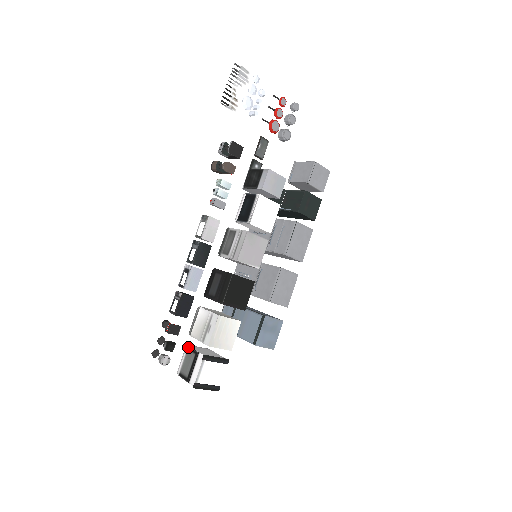
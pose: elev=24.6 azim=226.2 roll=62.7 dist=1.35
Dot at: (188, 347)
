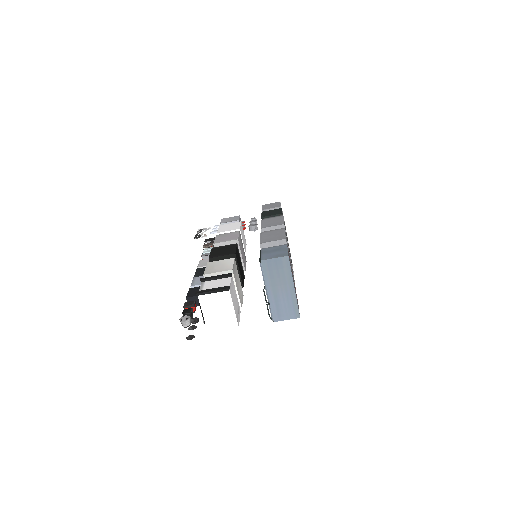
Dot at: occluded
